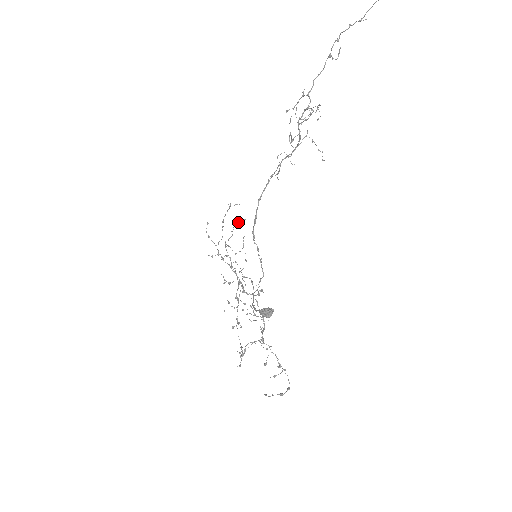
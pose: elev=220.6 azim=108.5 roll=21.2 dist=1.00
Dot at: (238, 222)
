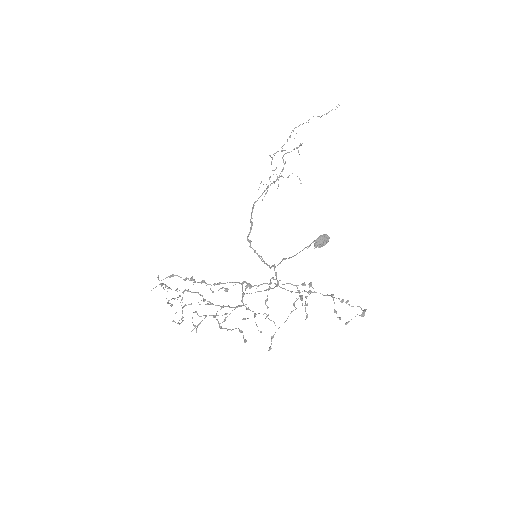
Dot at: (168, 303)
